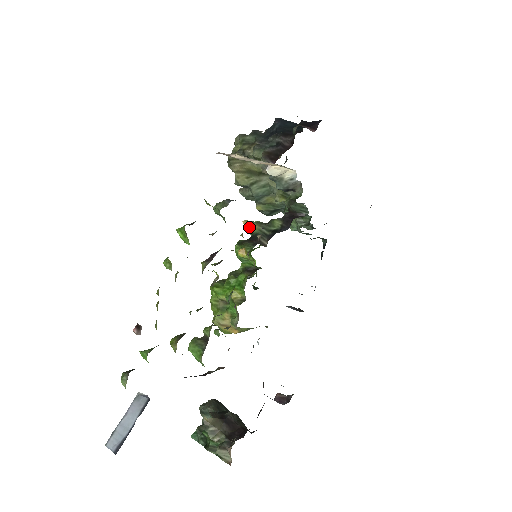
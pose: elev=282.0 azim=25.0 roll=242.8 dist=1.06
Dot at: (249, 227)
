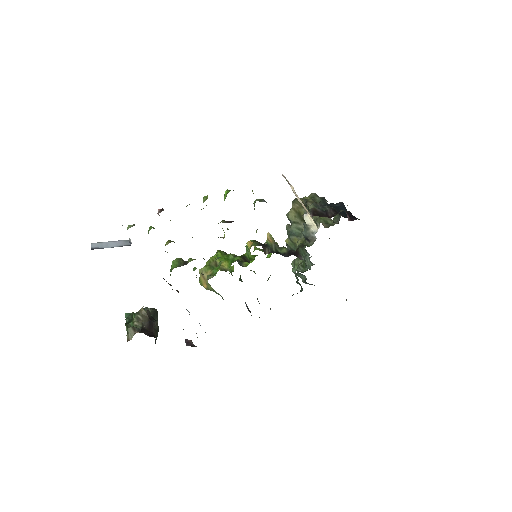
Dot at: (268, 238)
